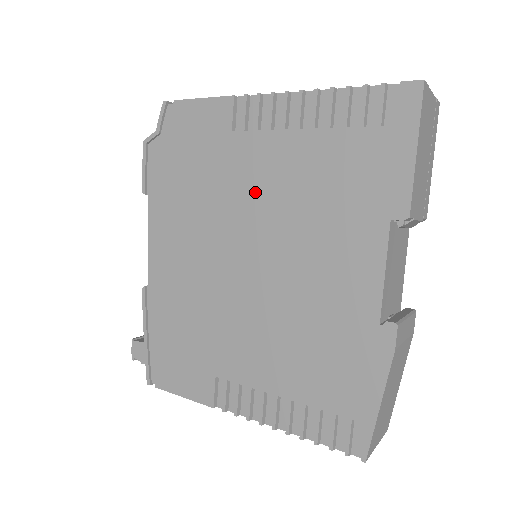
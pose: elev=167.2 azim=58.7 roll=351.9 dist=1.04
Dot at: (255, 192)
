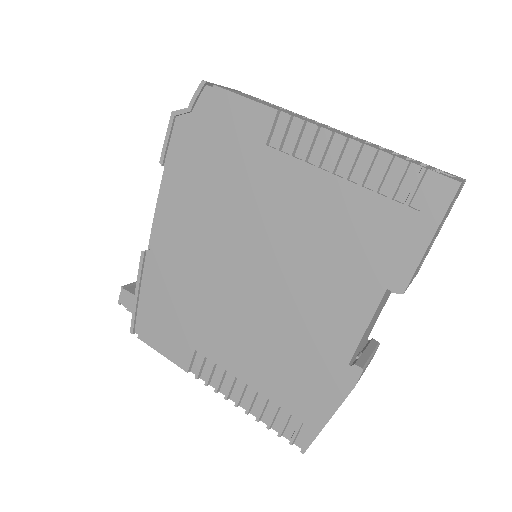
Dot at: (273, 212)
